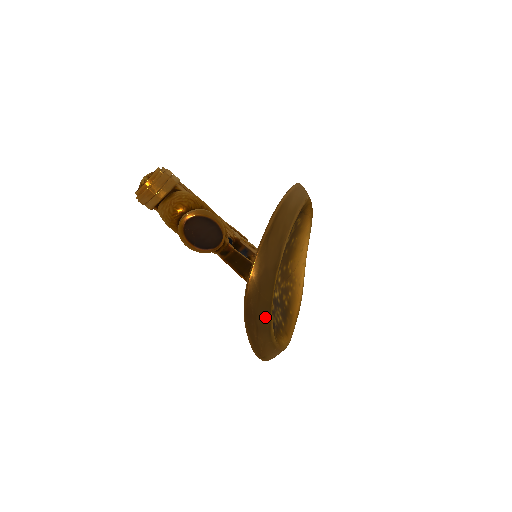
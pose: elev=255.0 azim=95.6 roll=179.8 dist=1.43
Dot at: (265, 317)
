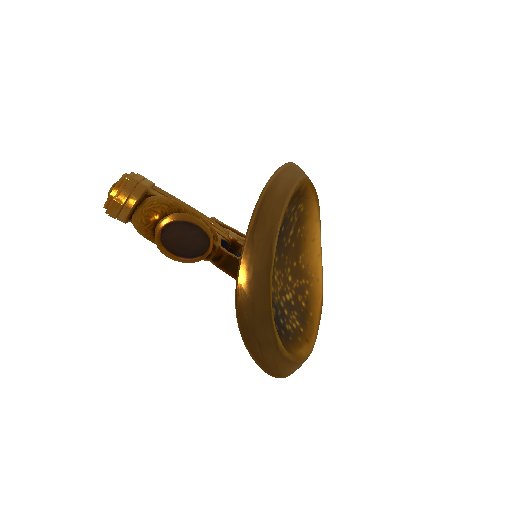
Dot at: (266, 330)
